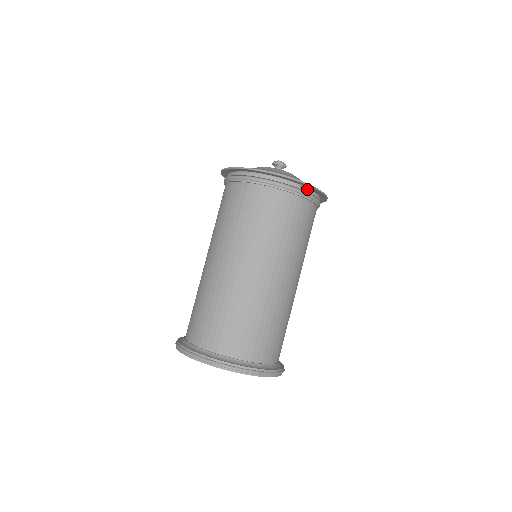
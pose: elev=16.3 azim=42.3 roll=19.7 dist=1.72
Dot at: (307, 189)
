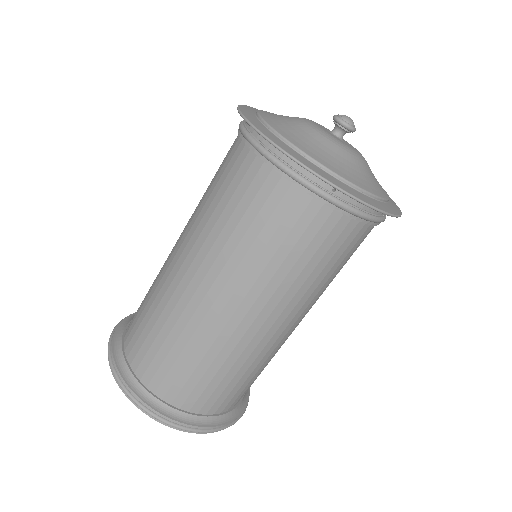
Dot at: (348, 196)
